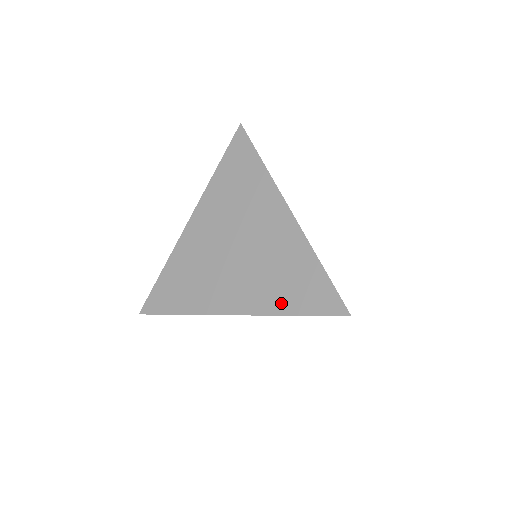
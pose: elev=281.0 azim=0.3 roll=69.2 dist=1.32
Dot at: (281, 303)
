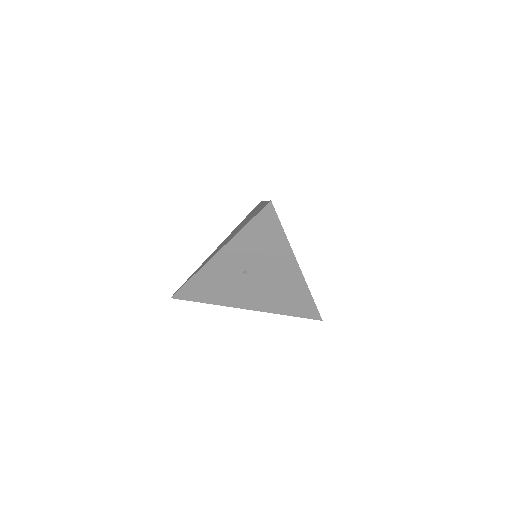
Dot at: occluded
